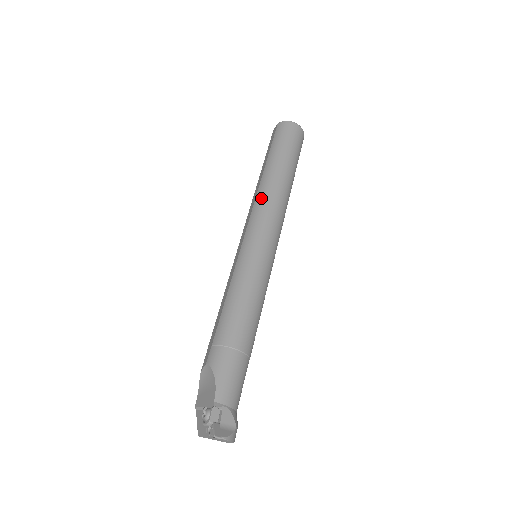
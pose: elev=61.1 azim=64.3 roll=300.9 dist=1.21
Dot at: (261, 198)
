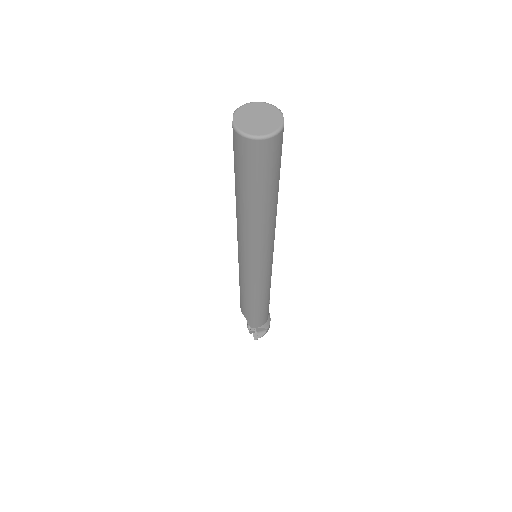
Dot at: (241, 234)
